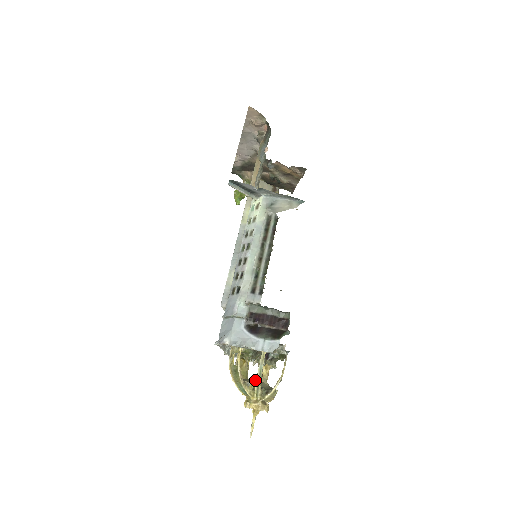
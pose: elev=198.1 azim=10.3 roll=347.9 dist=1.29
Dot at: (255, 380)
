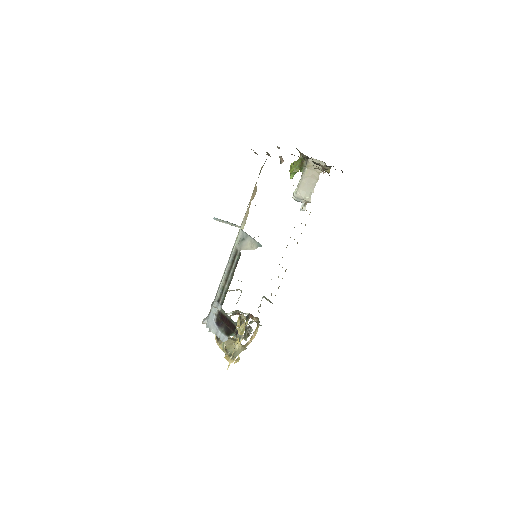
Dot at: (232, 343)
